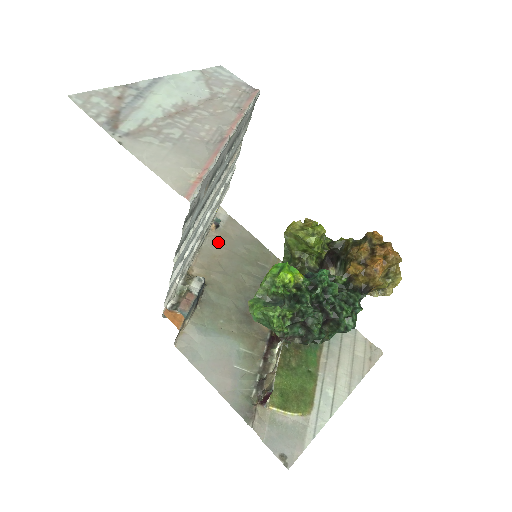
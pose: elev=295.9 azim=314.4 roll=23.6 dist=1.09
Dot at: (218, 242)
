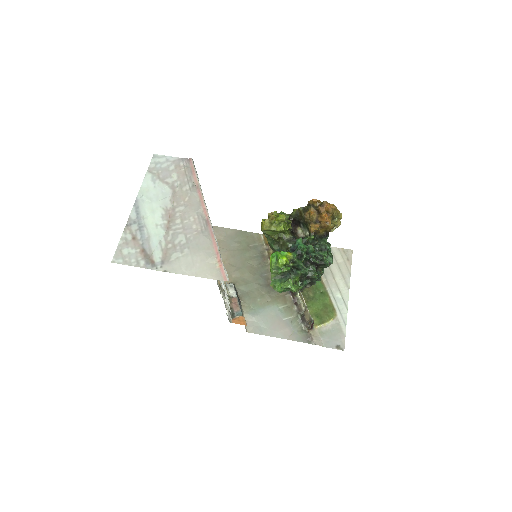
Dot at: occluded
